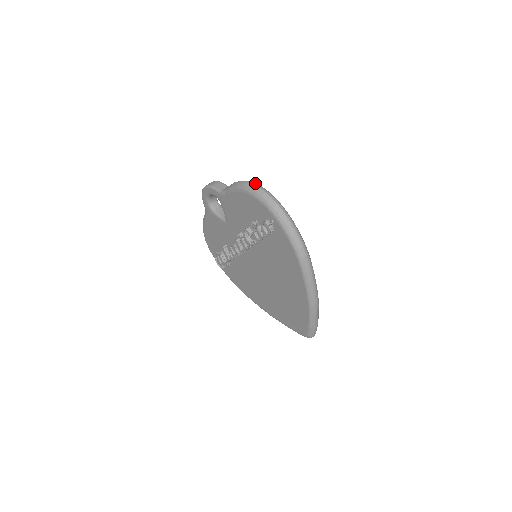
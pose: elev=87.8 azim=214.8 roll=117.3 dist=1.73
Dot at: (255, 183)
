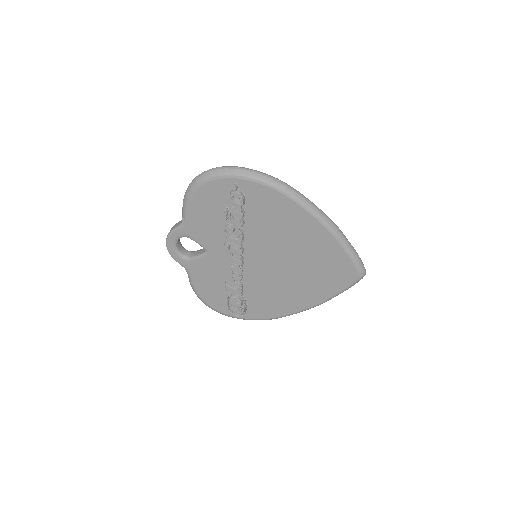
Dot at: (197, 176)
